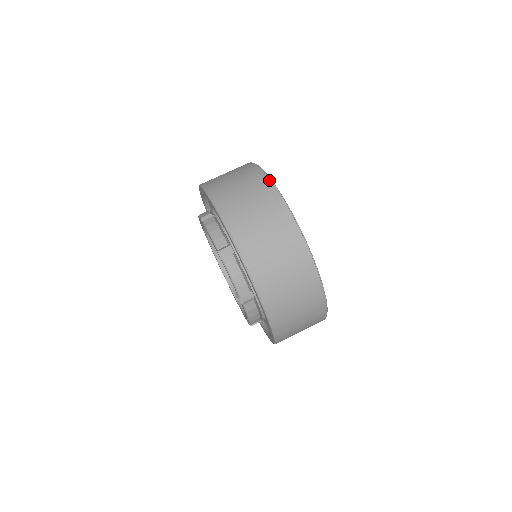
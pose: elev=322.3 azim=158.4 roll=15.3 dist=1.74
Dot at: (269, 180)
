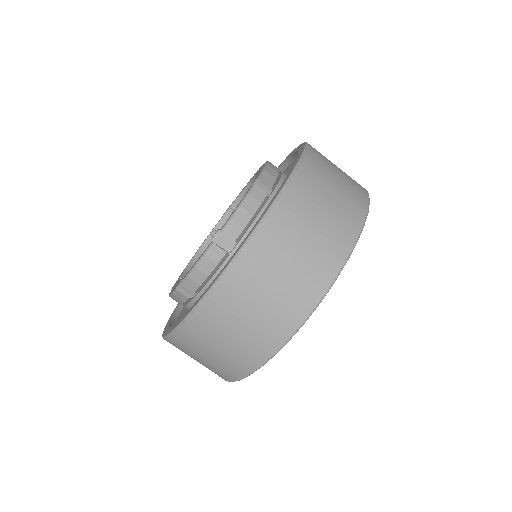
Dot at: (368, 193)
